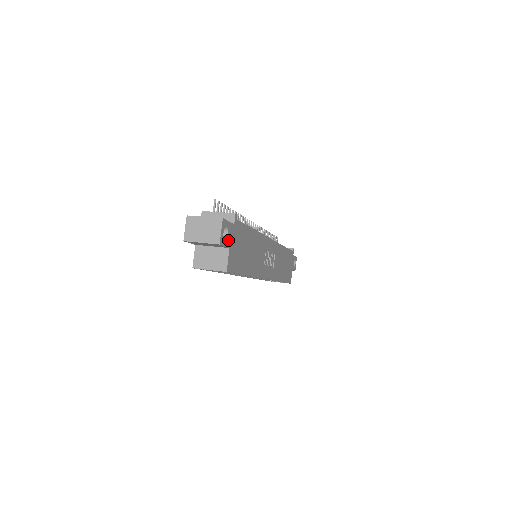
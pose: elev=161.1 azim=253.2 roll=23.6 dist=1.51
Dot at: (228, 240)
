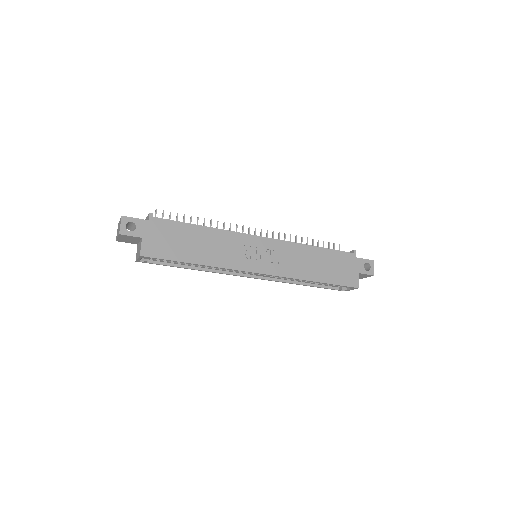
Dot at: (138, 232)
